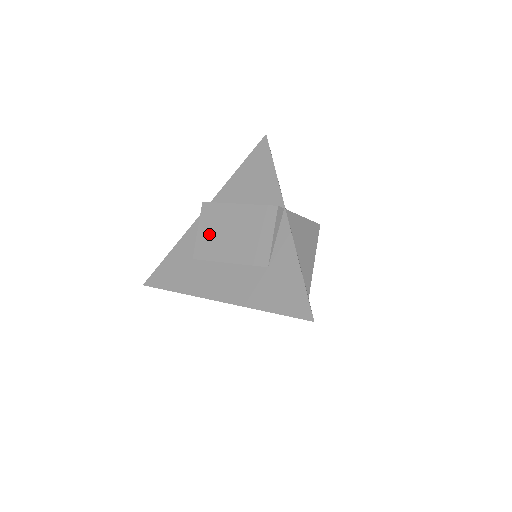
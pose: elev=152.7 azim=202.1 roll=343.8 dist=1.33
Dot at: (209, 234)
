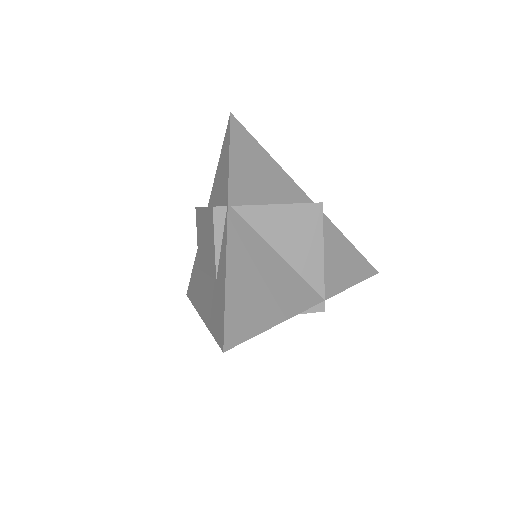
Dot at: (199, 242)
